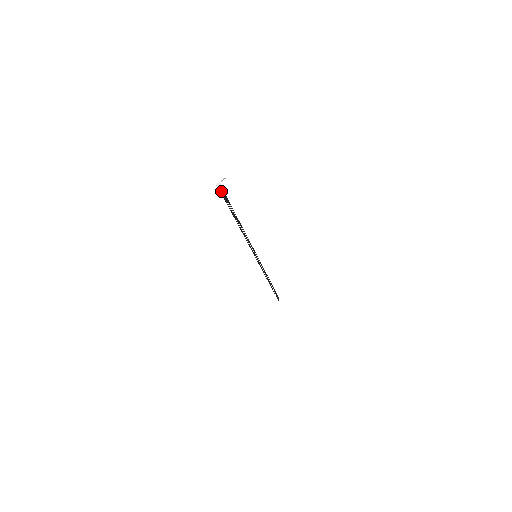
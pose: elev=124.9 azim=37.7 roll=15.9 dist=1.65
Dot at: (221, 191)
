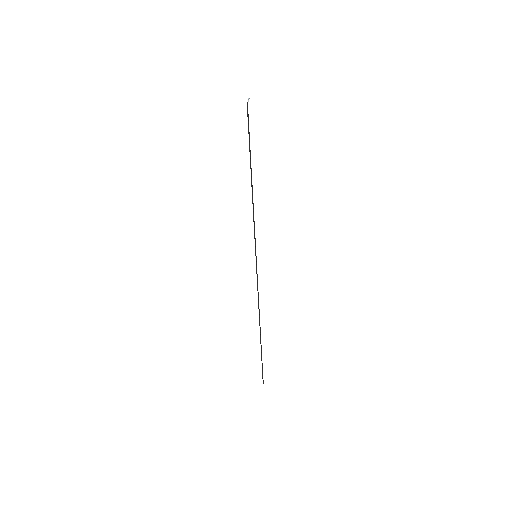
Dot at: (247, 113)
